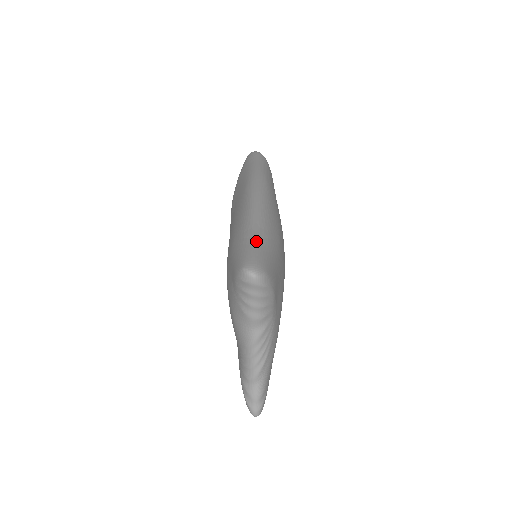
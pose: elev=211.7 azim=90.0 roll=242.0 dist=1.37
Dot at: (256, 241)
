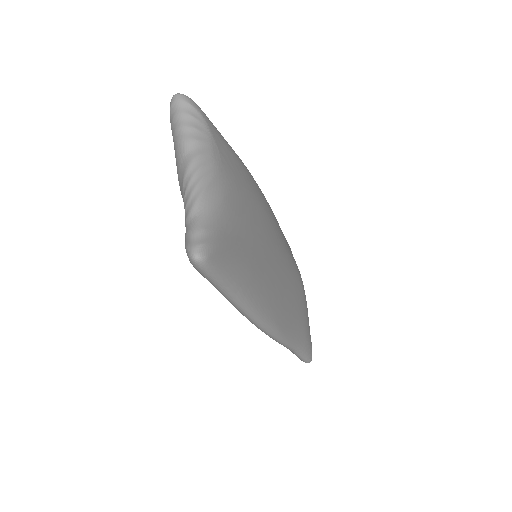
Dot at: occluded
